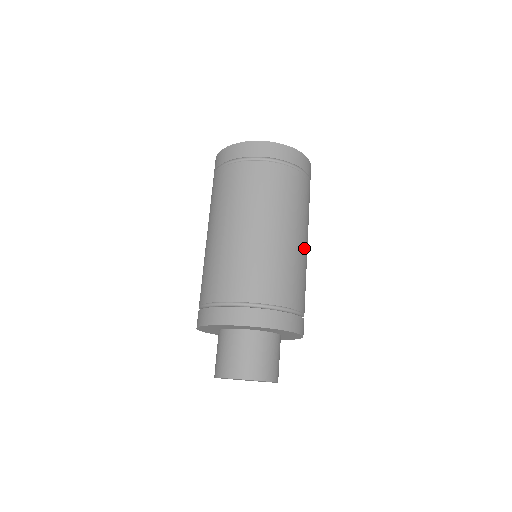
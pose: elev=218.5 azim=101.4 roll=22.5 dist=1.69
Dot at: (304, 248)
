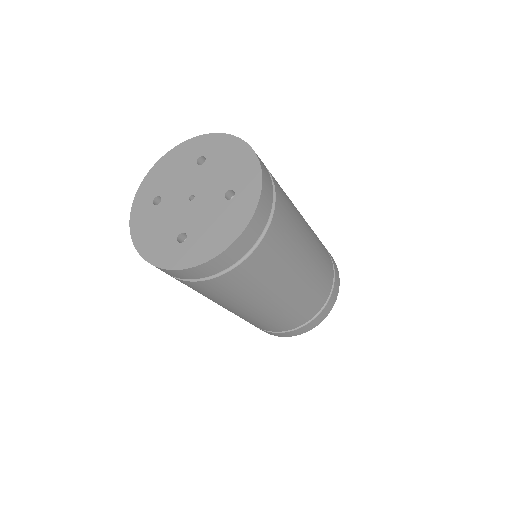
Dot at: (294, 288)
